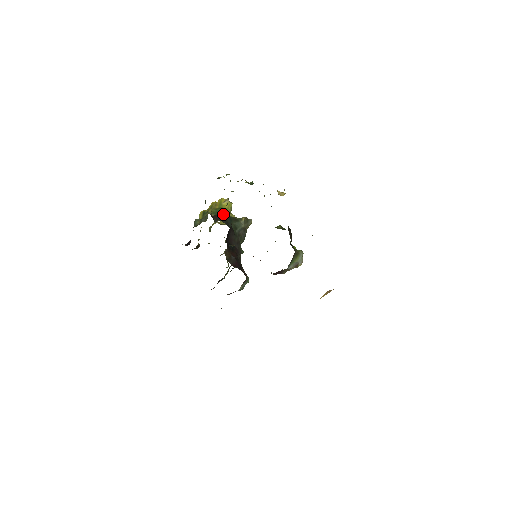
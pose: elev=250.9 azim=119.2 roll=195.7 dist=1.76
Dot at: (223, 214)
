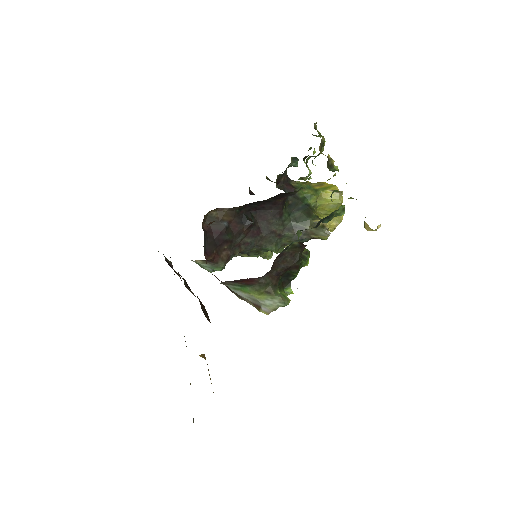
Dot at: (307, 195)
